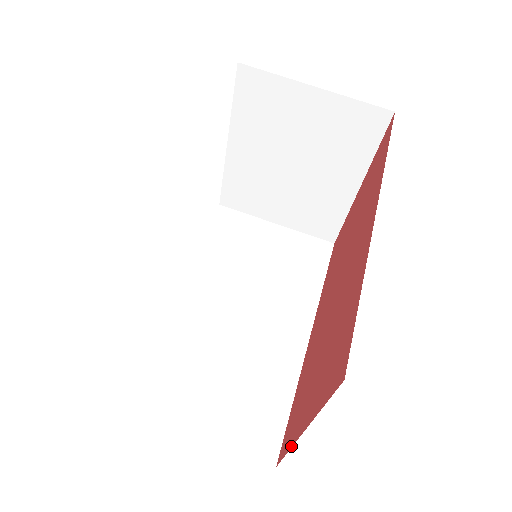
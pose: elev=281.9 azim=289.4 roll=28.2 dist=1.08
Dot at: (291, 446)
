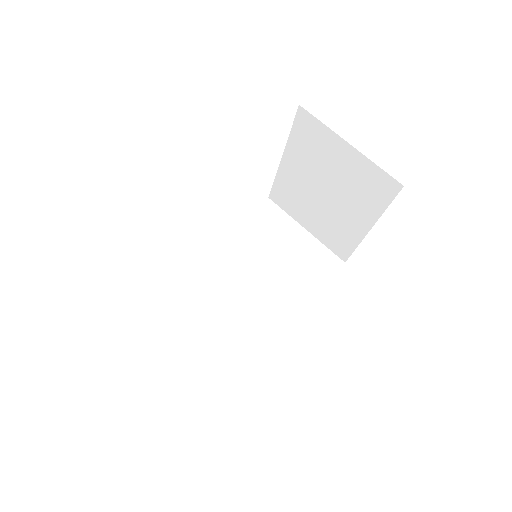
Dot at: occluded
